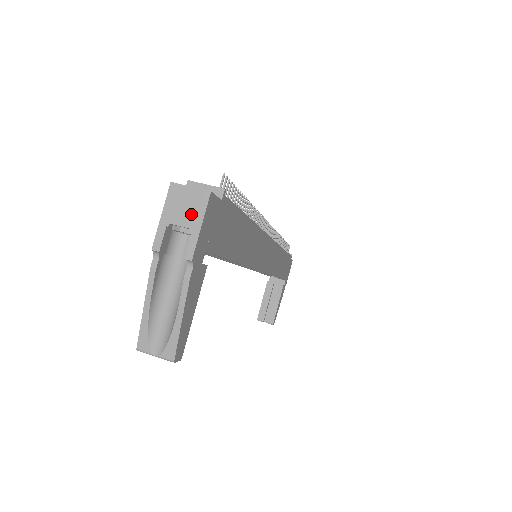
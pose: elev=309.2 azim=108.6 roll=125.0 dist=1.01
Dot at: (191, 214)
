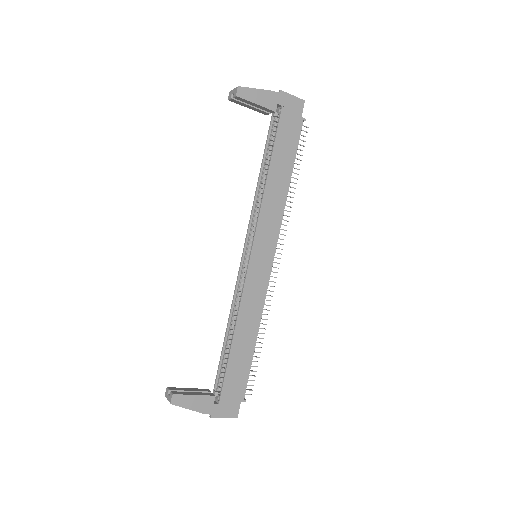
Dot at: (293, 98)
